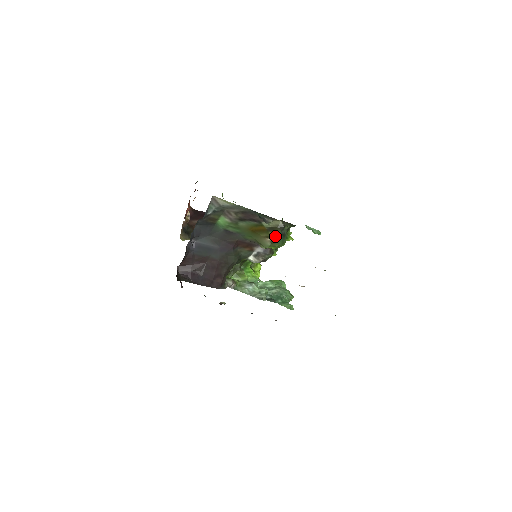
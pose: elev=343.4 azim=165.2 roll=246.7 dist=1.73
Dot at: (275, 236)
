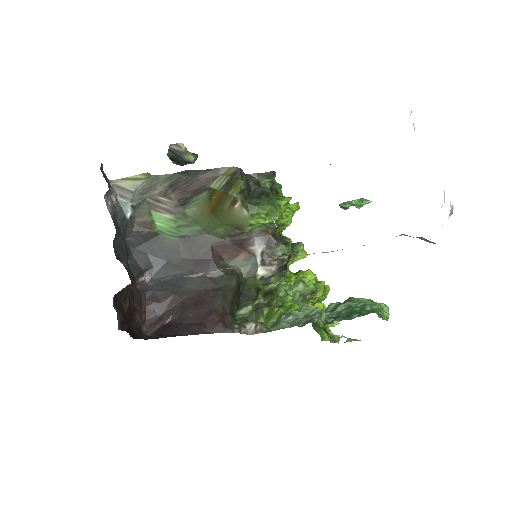
Dot at: (242, 194)
